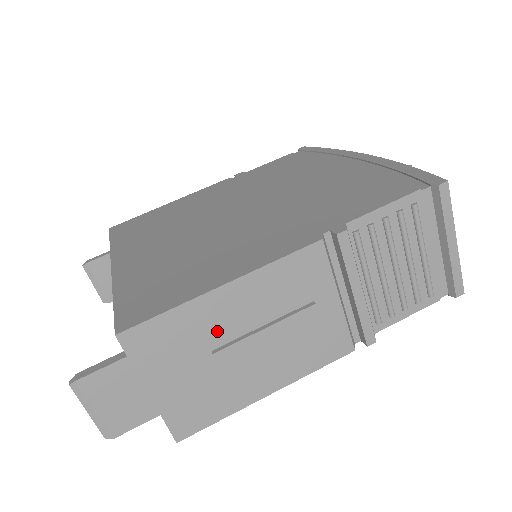
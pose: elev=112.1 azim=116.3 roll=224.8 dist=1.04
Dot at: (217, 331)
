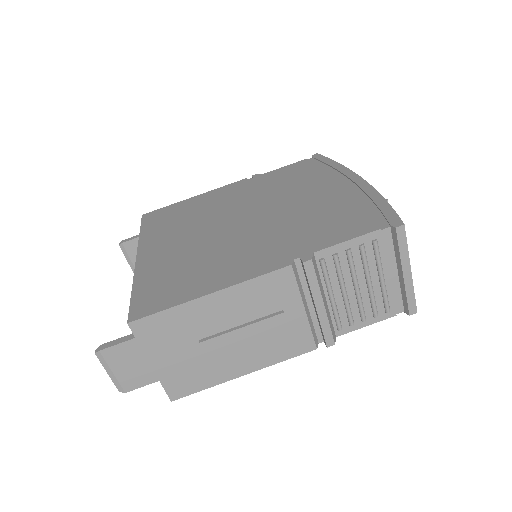
Dot at: (204, 326)
